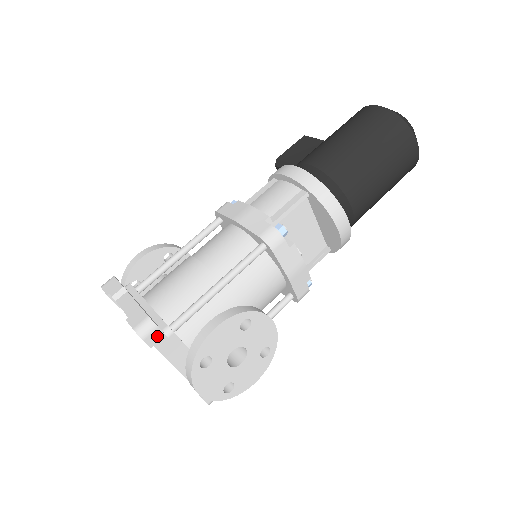
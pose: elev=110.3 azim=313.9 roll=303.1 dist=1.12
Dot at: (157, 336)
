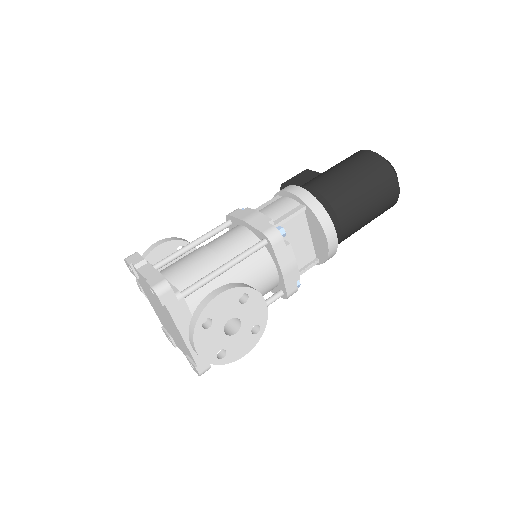
Dot at: (170, 297)
